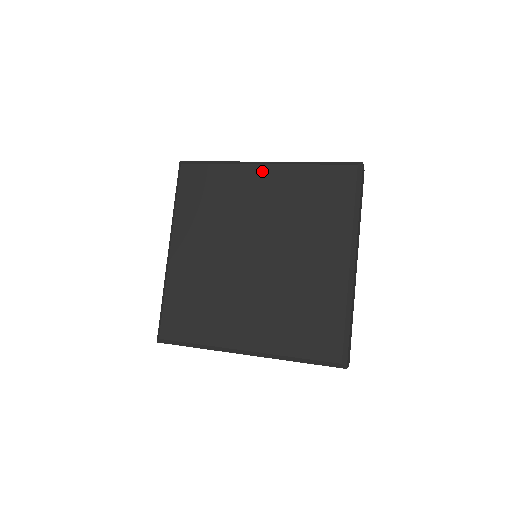
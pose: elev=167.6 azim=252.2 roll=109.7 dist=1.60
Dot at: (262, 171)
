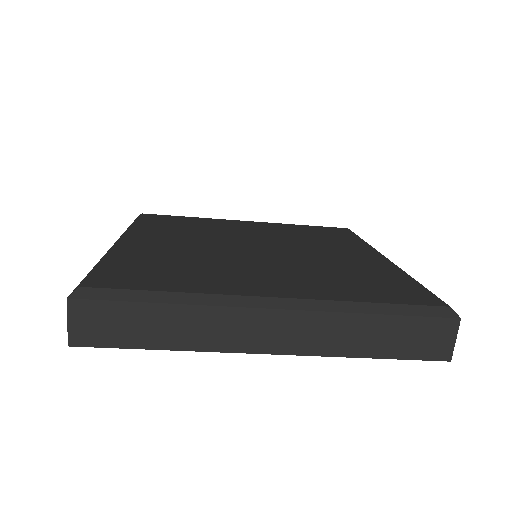
Dot at: (247, 222)
